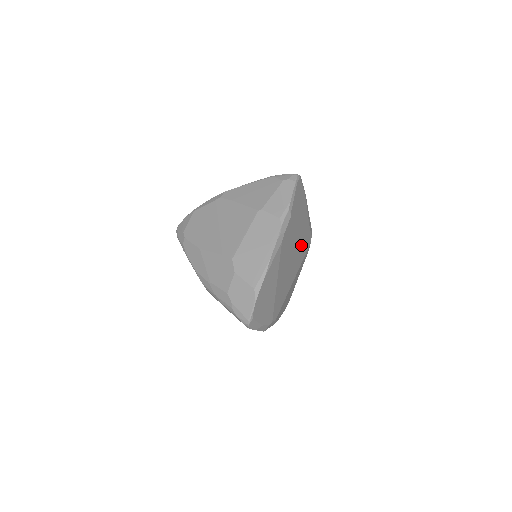
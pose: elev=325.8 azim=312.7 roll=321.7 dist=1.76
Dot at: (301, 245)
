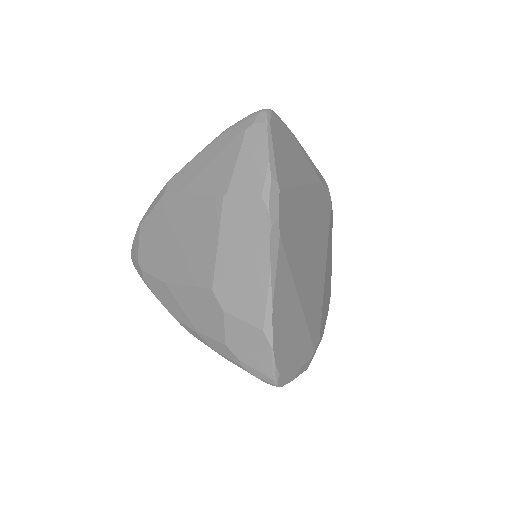
Dot at: (317, 215)
